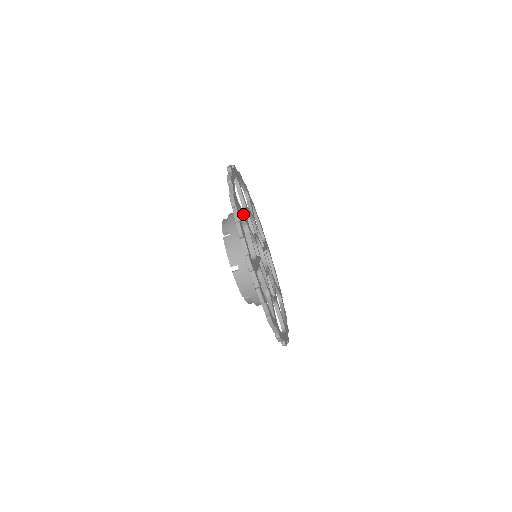
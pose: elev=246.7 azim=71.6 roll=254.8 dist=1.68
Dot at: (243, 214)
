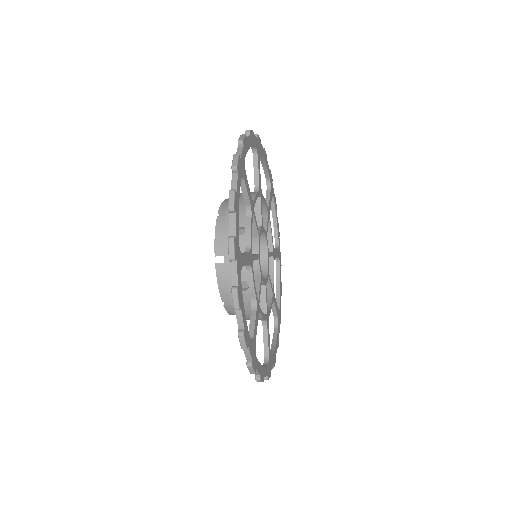
Dot at: (248, 190)
